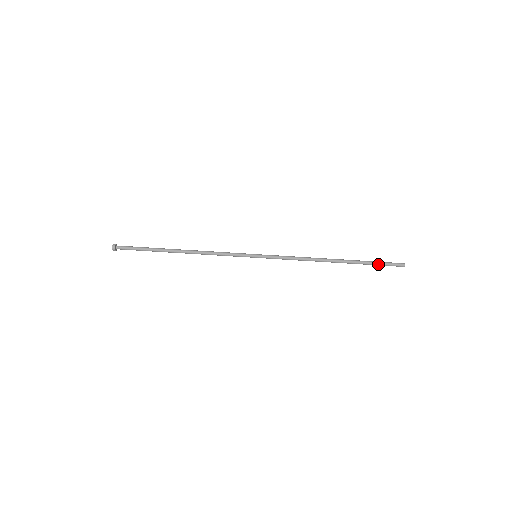
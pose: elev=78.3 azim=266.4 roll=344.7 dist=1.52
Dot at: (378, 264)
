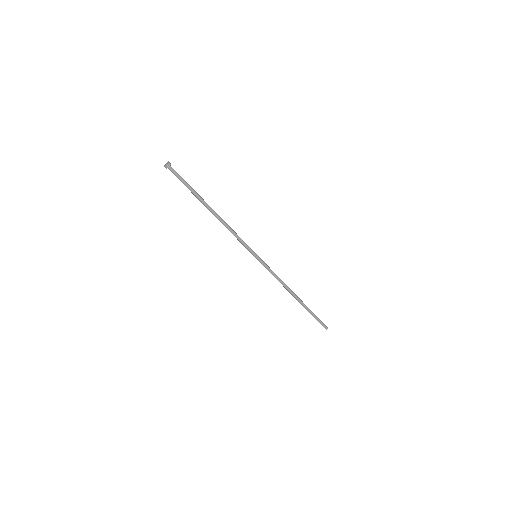
Dot at: (315, 318)
